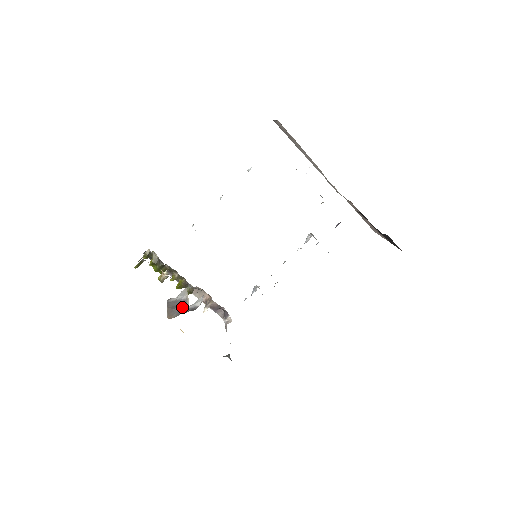
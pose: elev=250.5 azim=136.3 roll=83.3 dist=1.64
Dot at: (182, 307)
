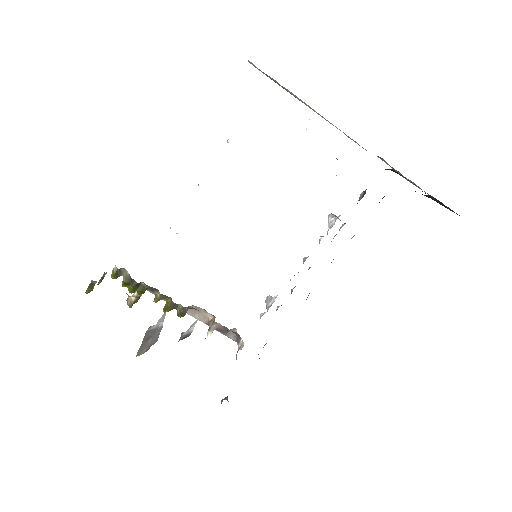
Dot at: (154, 338)
